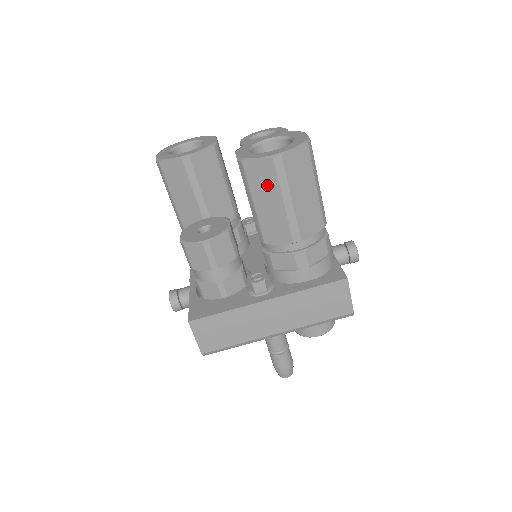
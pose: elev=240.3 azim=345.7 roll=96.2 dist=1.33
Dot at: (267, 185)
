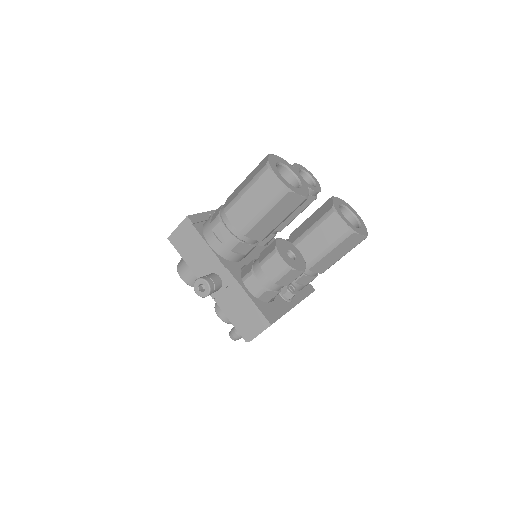
Dot at: (348, 247)
